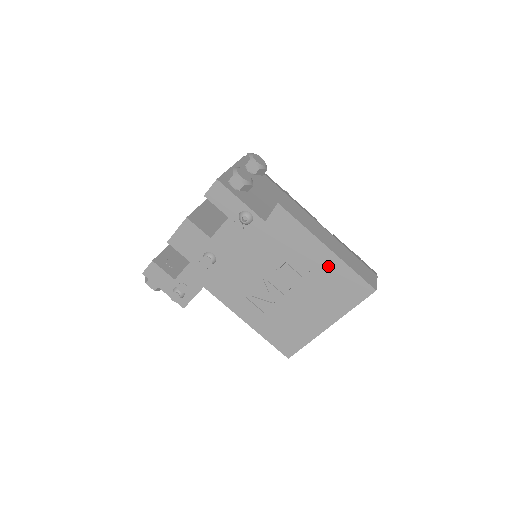
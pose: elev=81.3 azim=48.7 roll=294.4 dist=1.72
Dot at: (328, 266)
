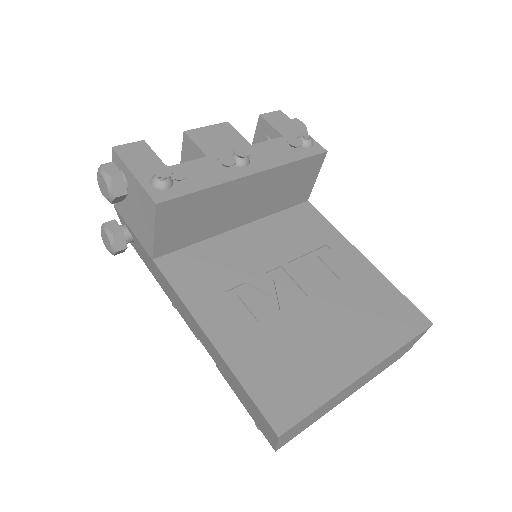
Dot at: (365, 278)
